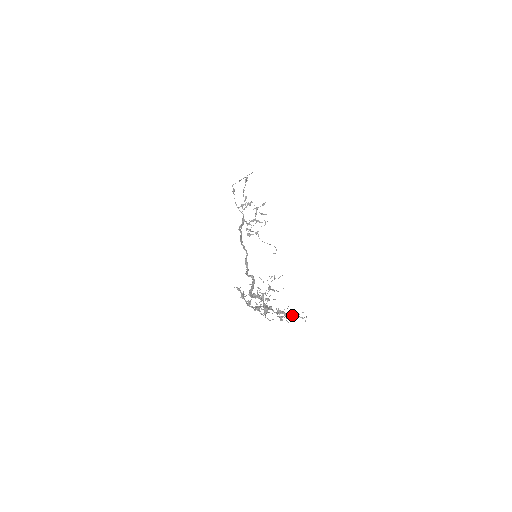
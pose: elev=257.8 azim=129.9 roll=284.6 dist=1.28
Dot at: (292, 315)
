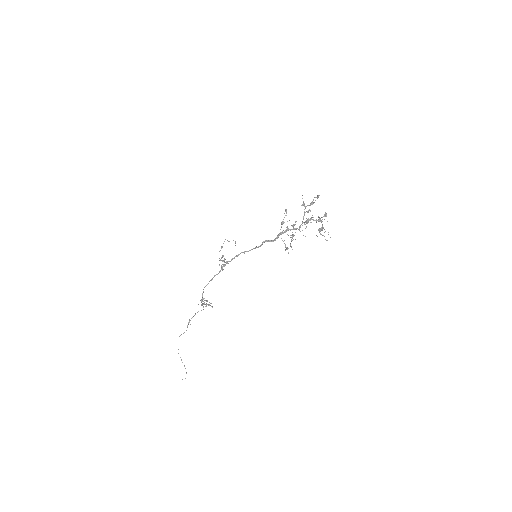
Dot at: occluded
